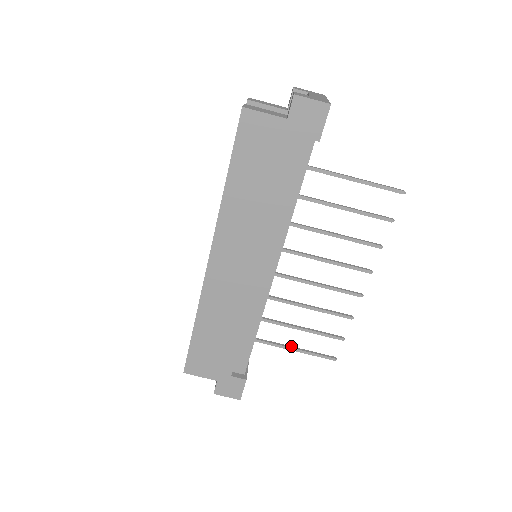
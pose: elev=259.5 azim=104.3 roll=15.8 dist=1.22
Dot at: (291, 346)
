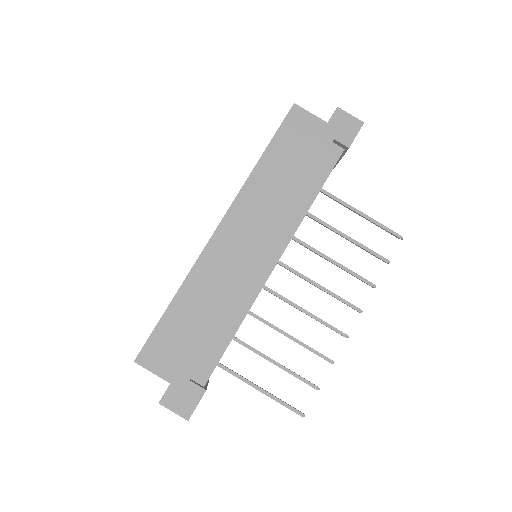
Dot at: occluded
